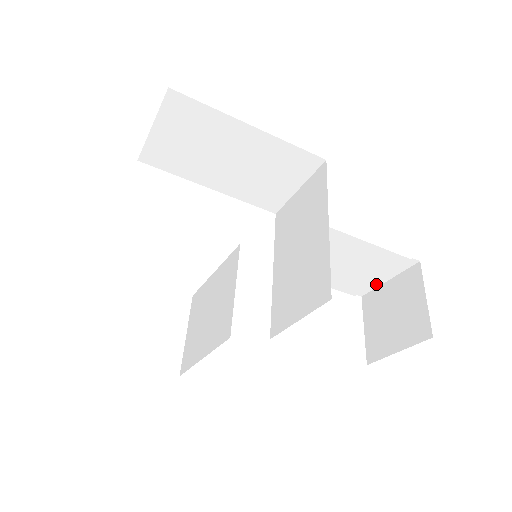
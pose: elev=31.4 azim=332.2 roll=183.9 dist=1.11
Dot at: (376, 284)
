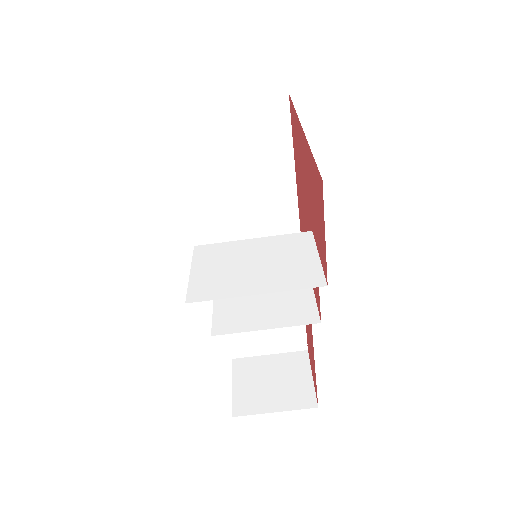
Dot at: (258, 353)
